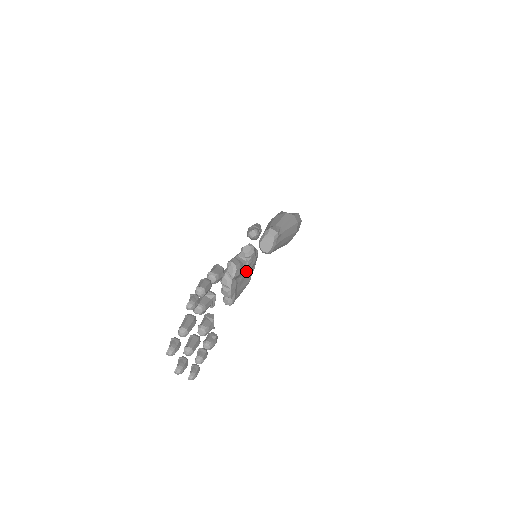
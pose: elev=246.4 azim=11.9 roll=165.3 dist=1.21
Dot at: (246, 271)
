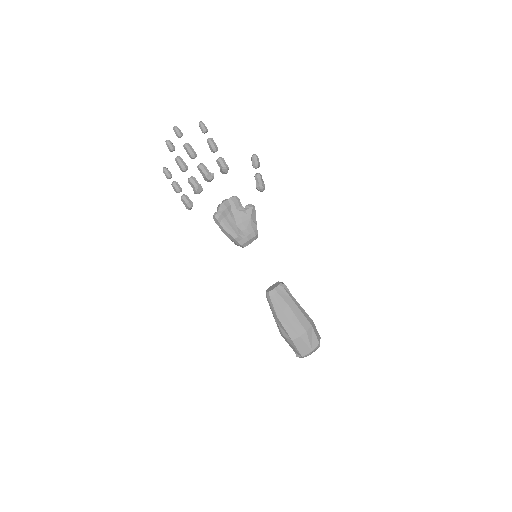
Dot at: (240, 218)
